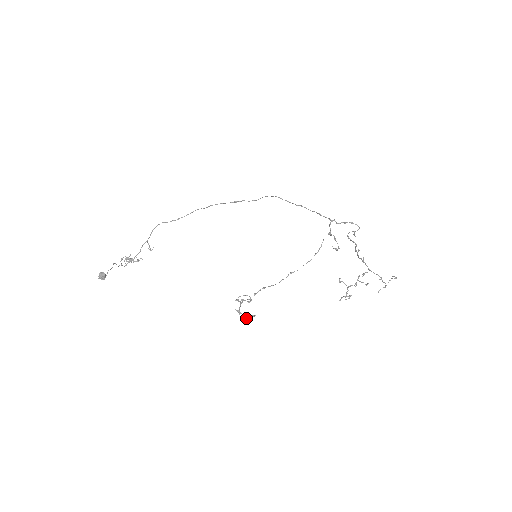
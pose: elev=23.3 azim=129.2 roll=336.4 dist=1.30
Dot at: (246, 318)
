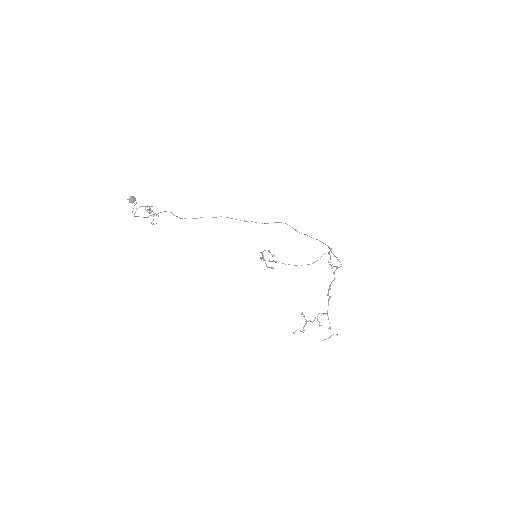
Dot at: (267, 266)
